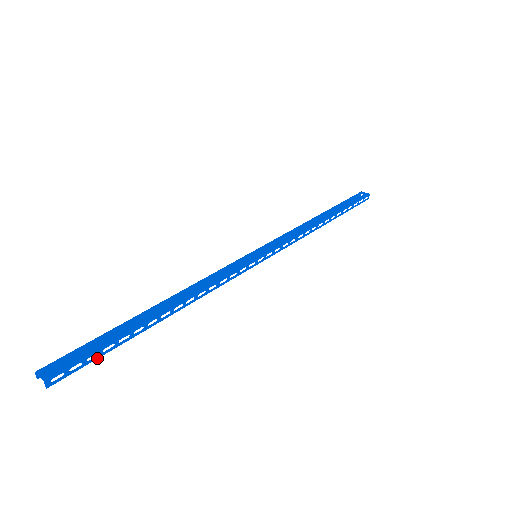
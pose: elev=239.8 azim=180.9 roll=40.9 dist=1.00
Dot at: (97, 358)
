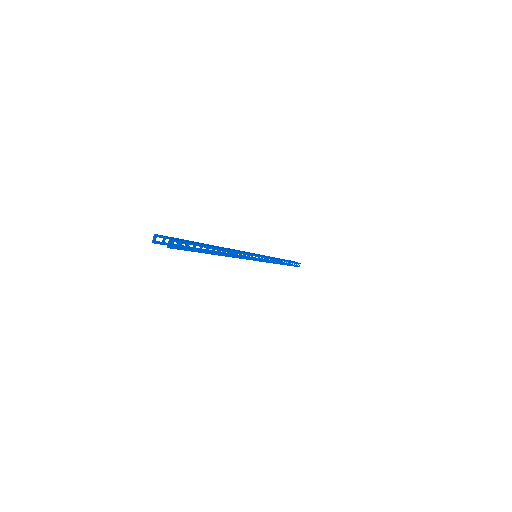
Dot at: (191, 251)
